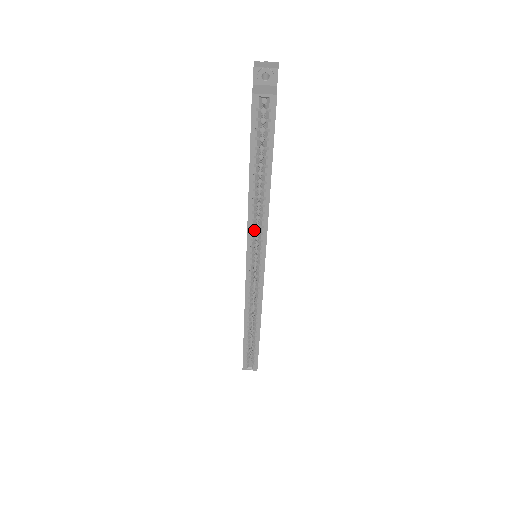
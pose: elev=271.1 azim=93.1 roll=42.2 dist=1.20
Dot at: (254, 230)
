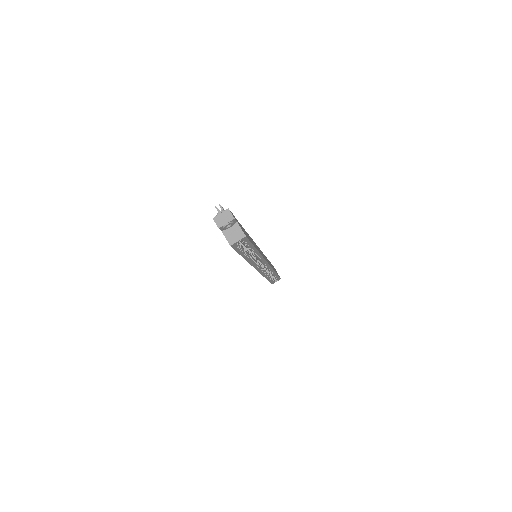
Dot at: (255, 262)
